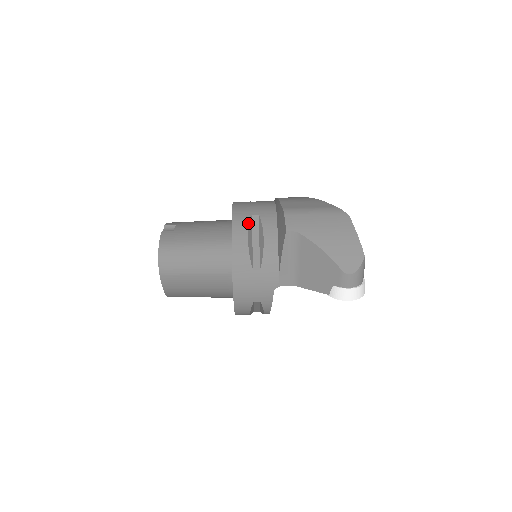
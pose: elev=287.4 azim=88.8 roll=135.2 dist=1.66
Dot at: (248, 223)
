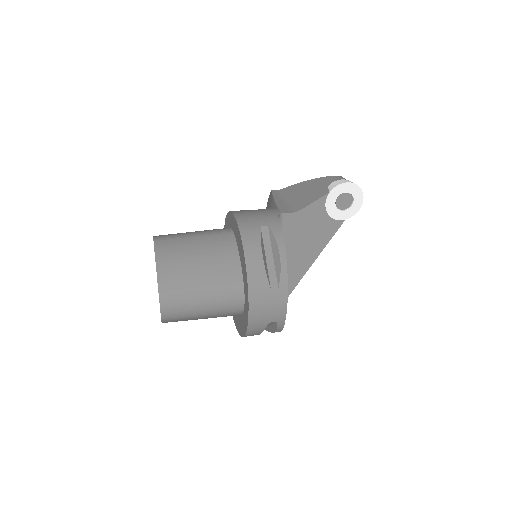
Dot at: occluded
